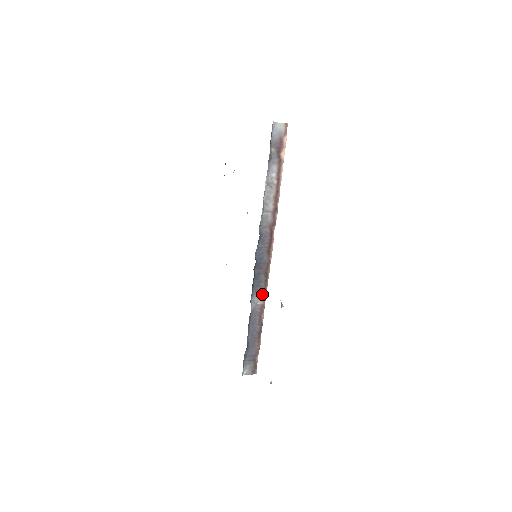
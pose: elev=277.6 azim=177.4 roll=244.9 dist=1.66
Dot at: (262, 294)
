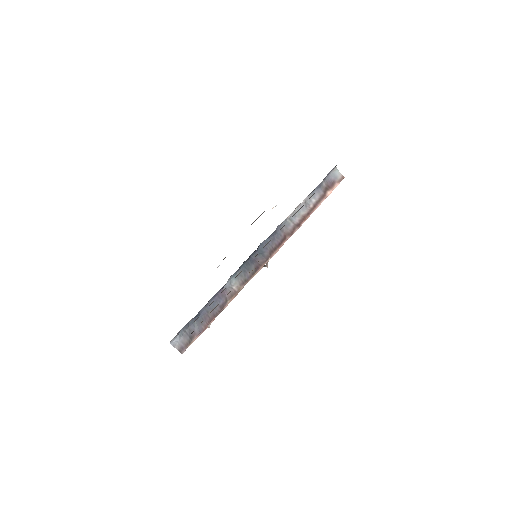
Dot at: (242, 282)
